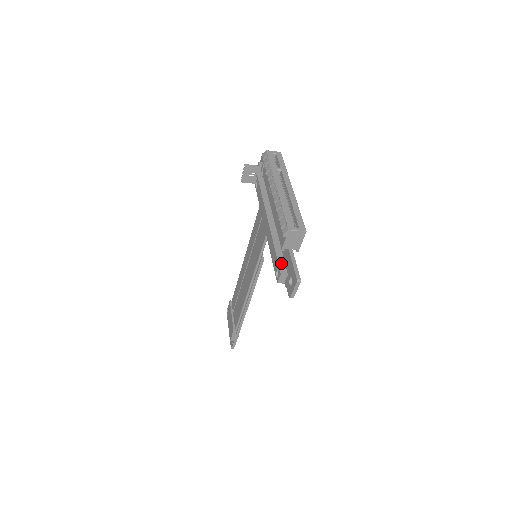
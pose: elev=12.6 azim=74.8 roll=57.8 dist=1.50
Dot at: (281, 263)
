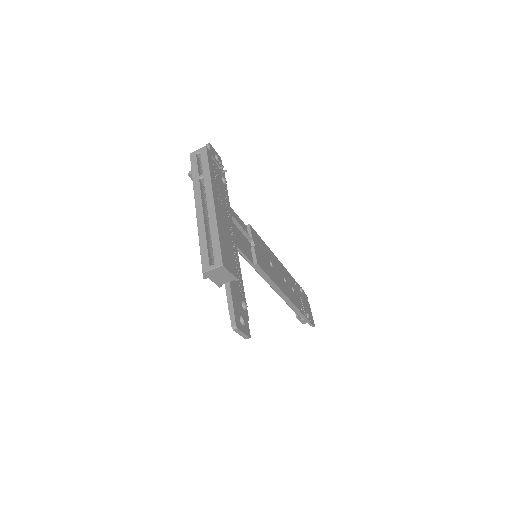
Dot at: occluded
